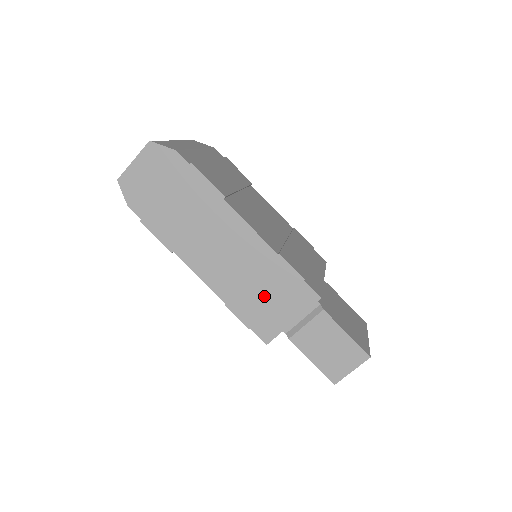
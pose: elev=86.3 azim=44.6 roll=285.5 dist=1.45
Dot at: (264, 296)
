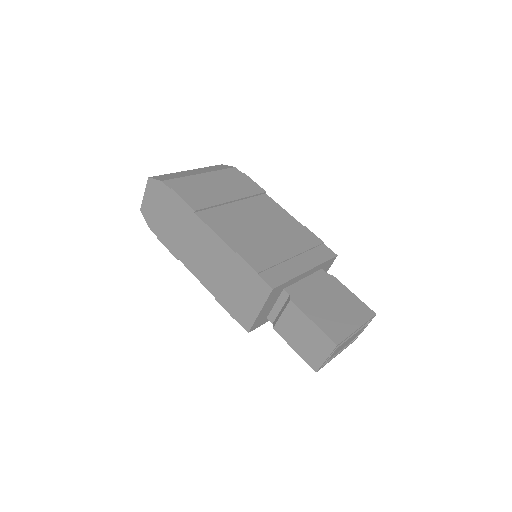
Dot at: (236, 290)
